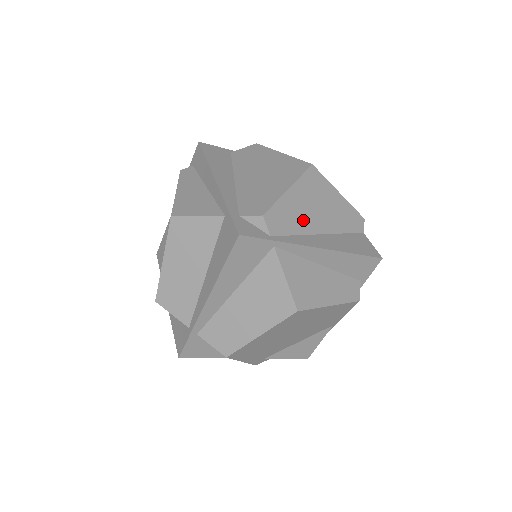
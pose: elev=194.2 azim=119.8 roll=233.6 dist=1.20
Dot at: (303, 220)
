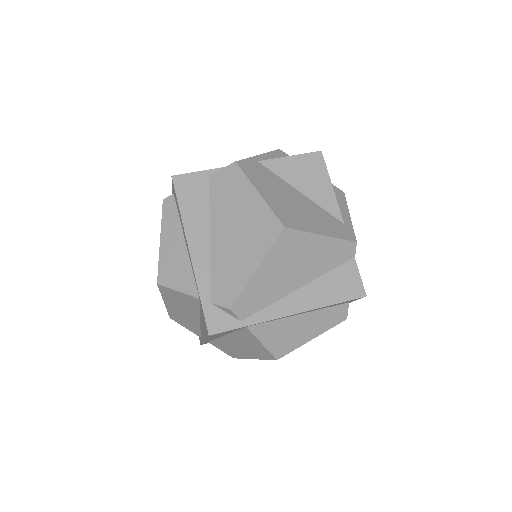
Dot at: (277, 288)
